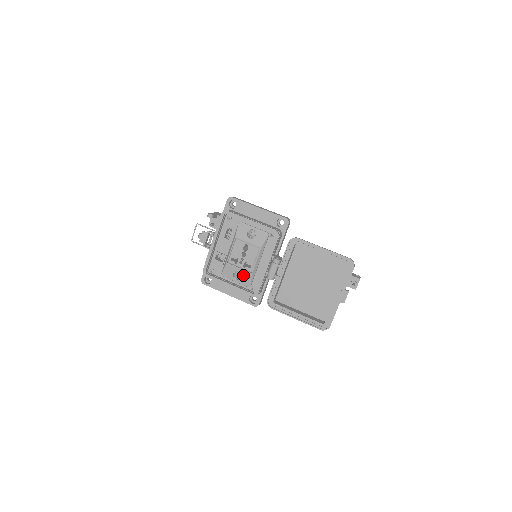
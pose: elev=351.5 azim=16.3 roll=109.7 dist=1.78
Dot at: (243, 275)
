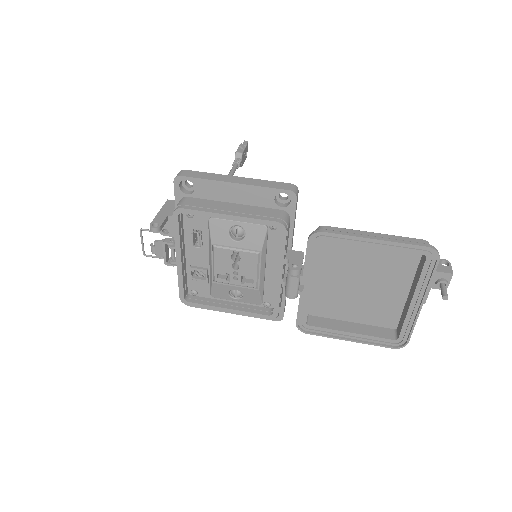
Dot at: (245, 293)
